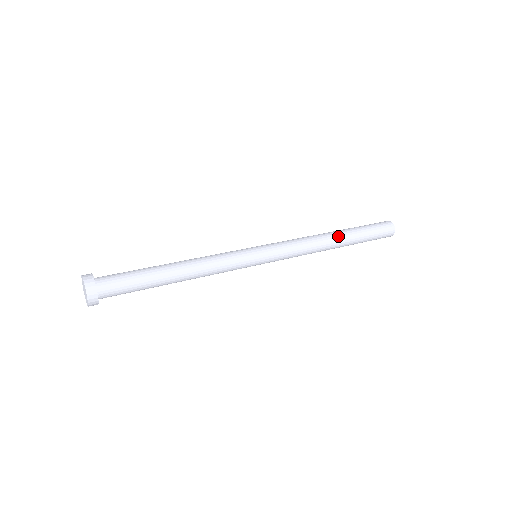
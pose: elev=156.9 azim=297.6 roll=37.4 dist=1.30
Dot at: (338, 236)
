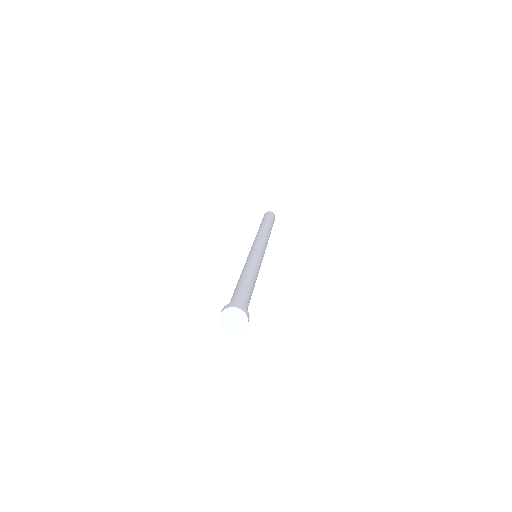
Dot at: occluded
